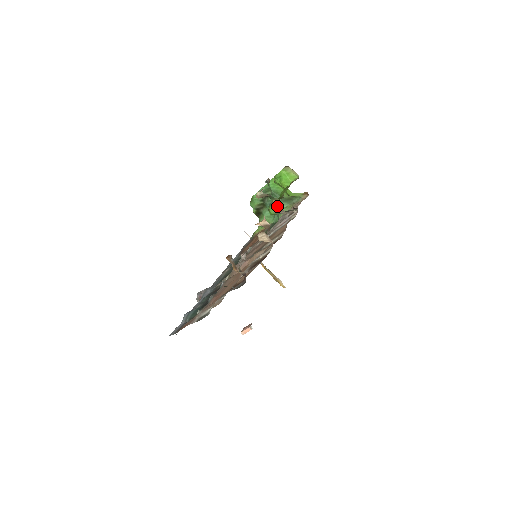
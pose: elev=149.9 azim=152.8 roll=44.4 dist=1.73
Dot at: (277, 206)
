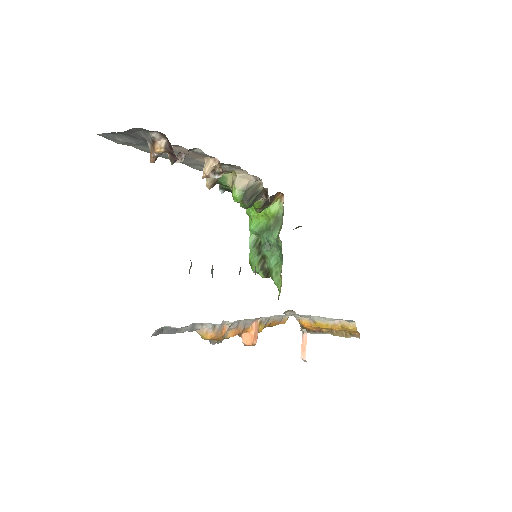
Dot at: (232, 181)
